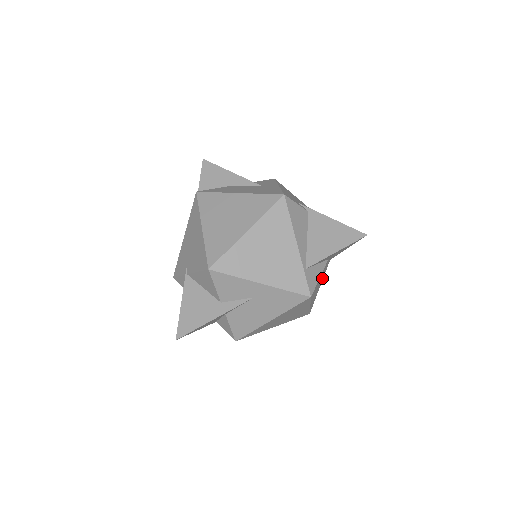
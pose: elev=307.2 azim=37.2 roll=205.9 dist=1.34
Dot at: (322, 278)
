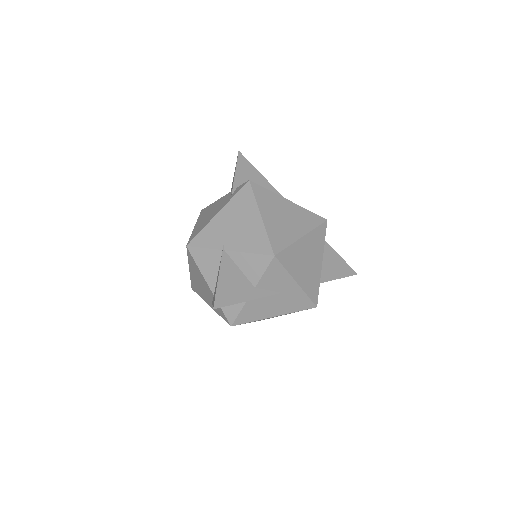
Dot at: occluded
